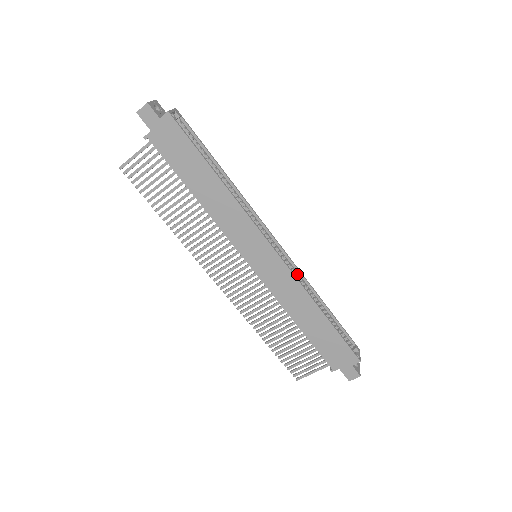
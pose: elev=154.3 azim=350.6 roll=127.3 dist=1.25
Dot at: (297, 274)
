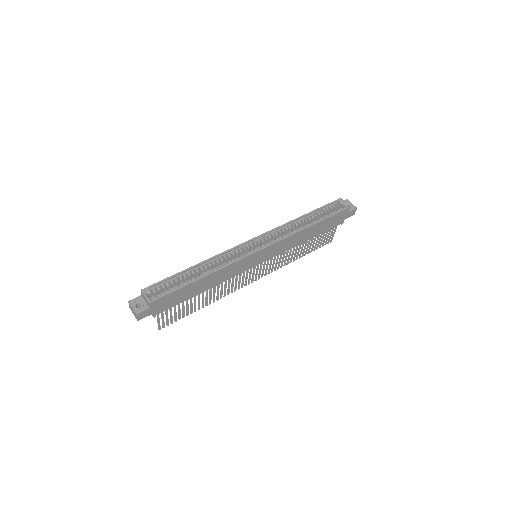
Dot at: (280, 230)
